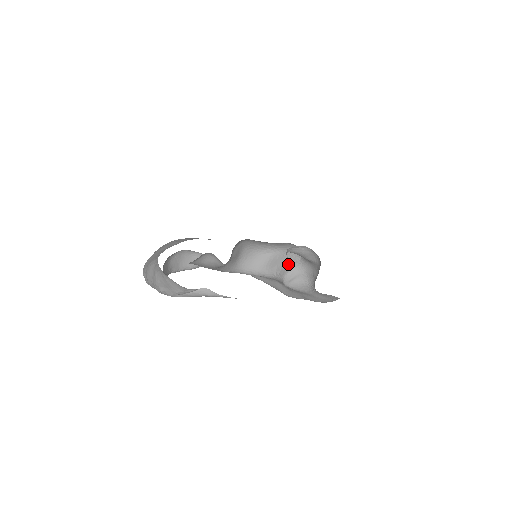
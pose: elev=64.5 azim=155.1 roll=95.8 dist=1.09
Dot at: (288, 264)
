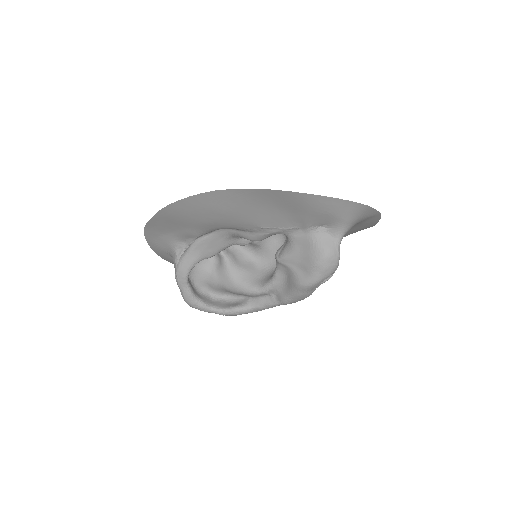
Dot at: occluded
